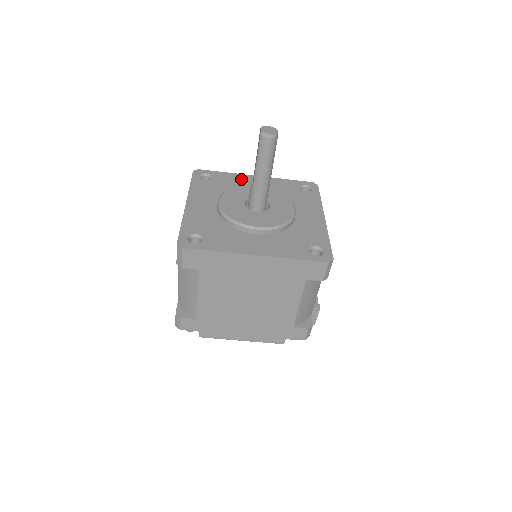
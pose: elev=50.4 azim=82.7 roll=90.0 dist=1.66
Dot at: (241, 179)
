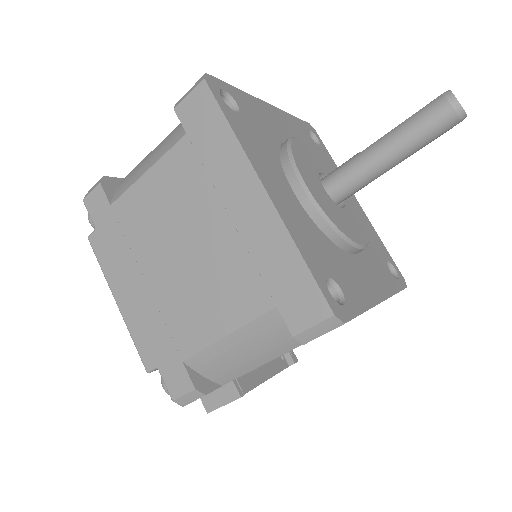
Dot at: occluded
